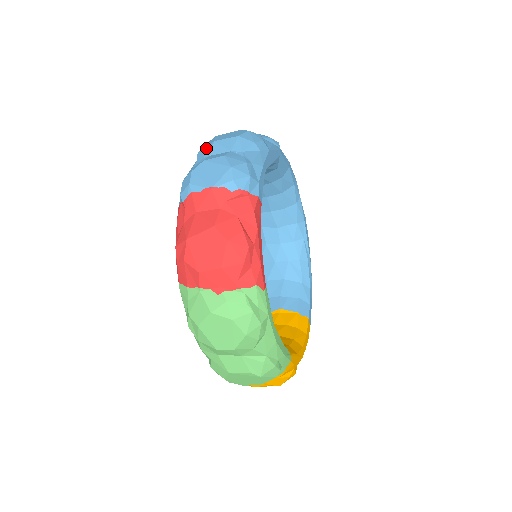
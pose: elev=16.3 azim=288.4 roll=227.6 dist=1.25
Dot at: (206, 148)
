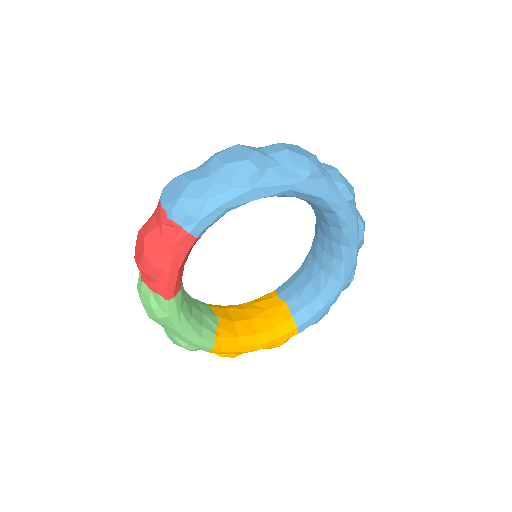
Dot at: occluded
